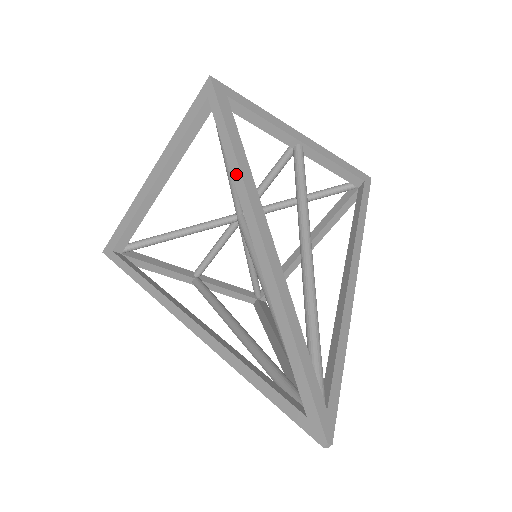
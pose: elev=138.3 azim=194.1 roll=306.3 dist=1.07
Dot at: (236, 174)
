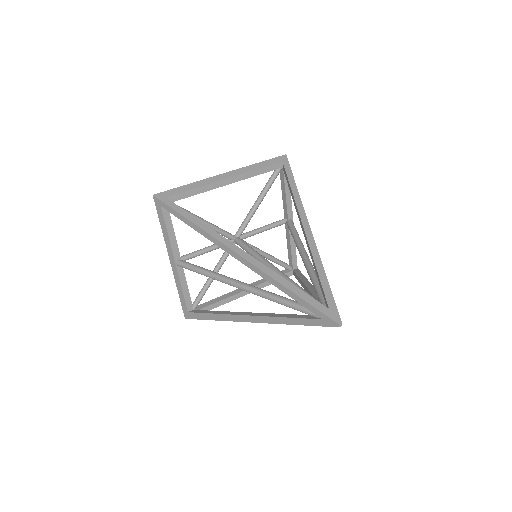
Dot at: (297, 196)
